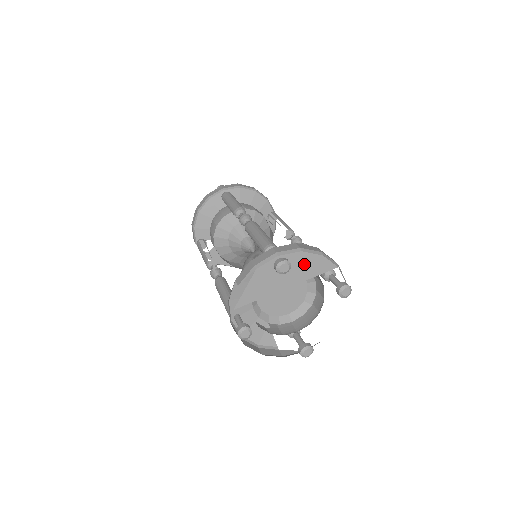
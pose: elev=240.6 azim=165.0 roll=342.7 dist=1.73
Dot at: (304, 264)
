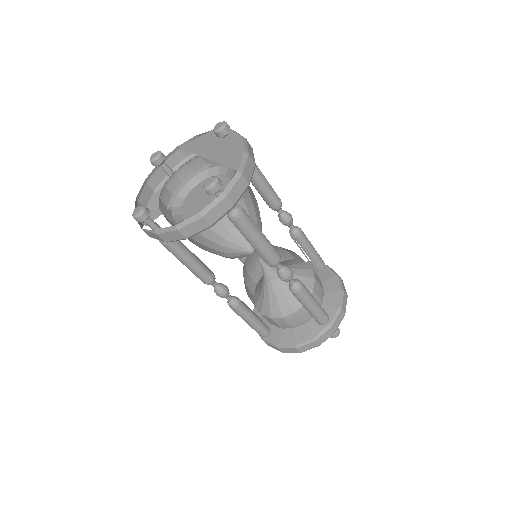
Dot at: (231, 148)
